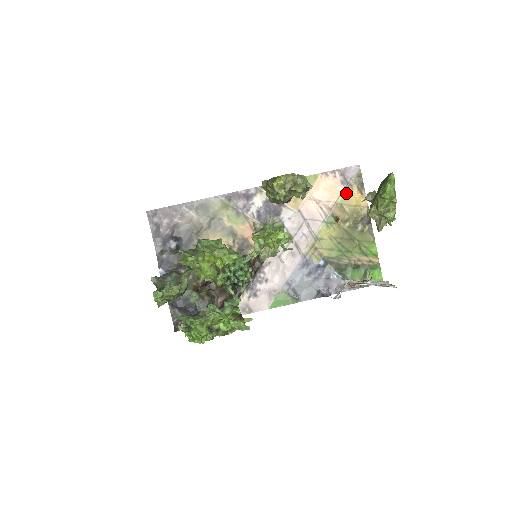
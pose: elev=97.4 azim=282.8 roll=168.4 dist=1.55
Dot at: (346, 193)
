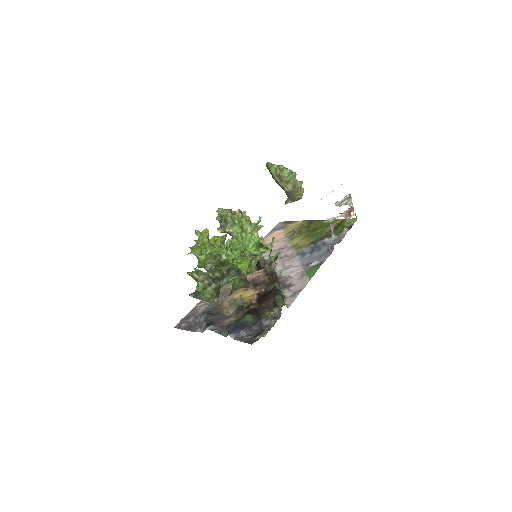
Dot at: (286, 229)
